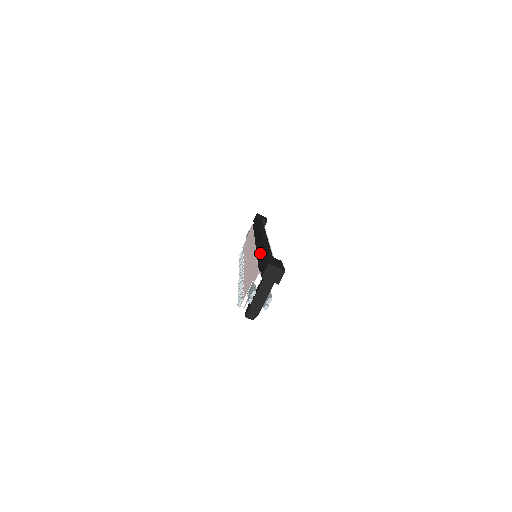
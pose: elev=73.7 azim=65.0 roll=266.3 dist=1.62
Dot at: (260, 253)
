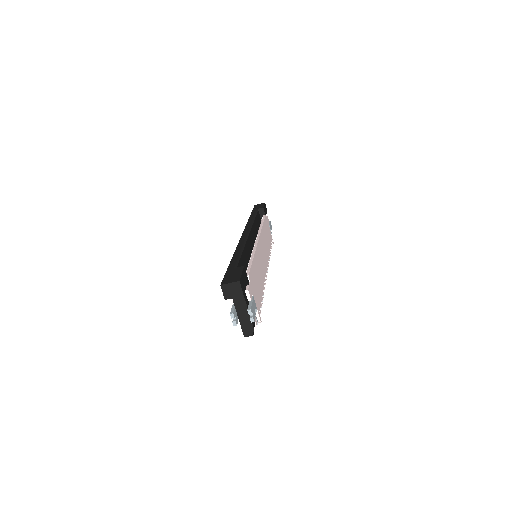
Dot at: occluded
